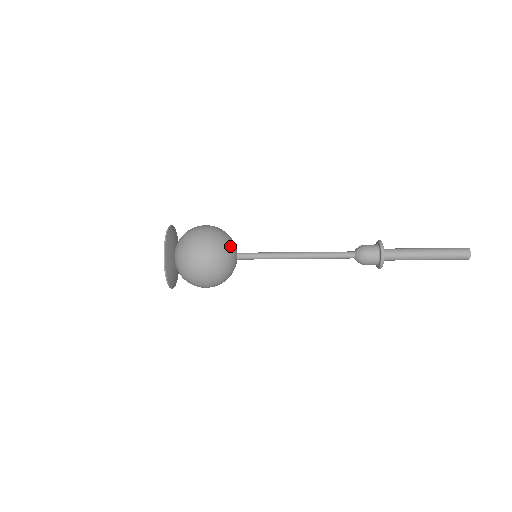
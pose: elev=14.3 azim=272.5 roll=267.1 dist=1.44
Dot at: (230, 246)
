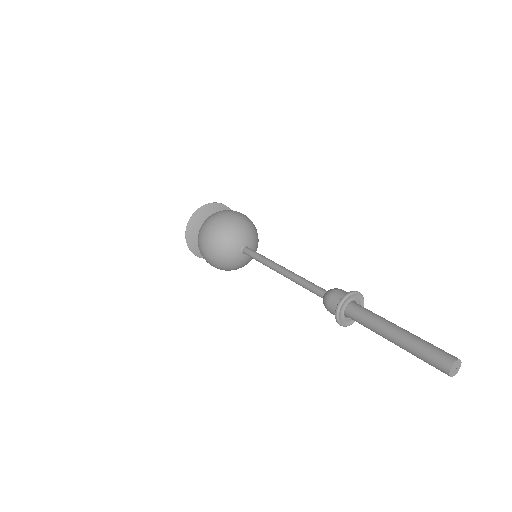
Dot at: (227, 253)
